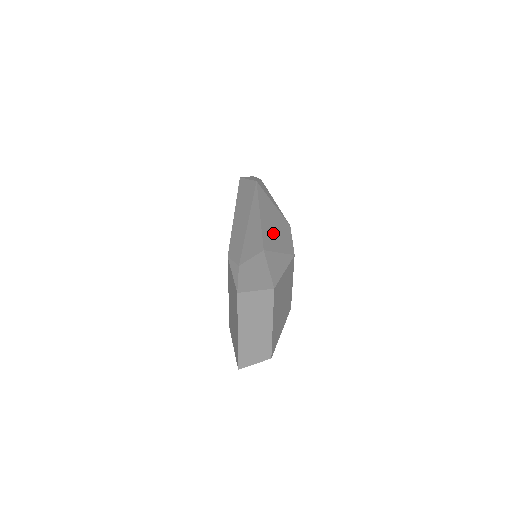
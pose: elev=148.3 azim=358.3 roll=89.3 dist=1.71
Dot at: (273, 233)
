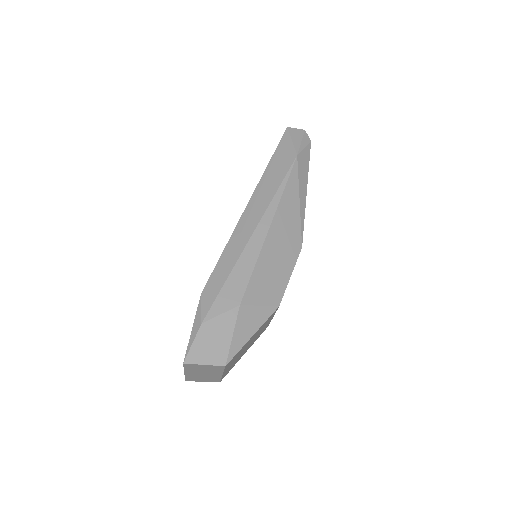
Dot at: (269, 268)
